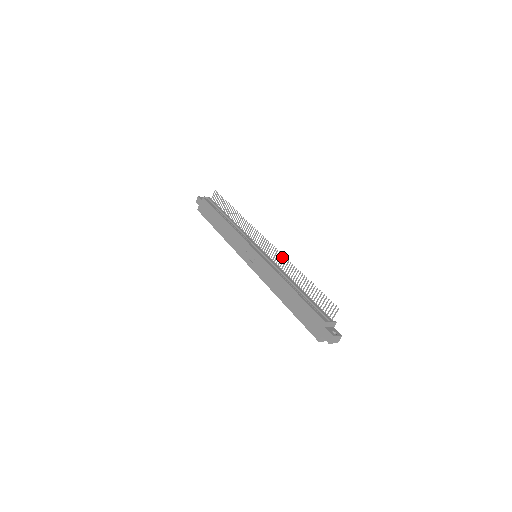
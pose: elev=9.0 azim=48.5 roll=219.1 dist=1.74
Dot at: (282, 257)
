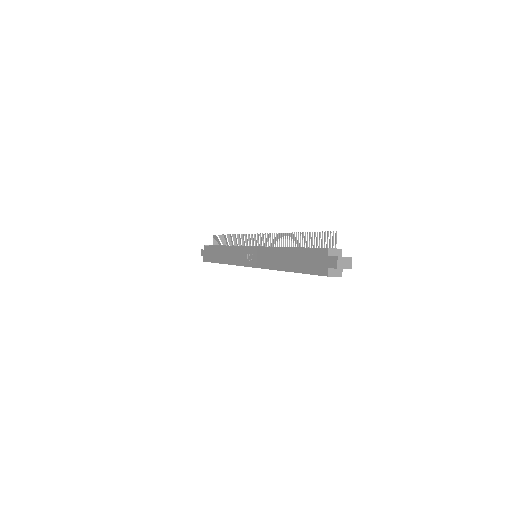
Dot at: (276, 236)
